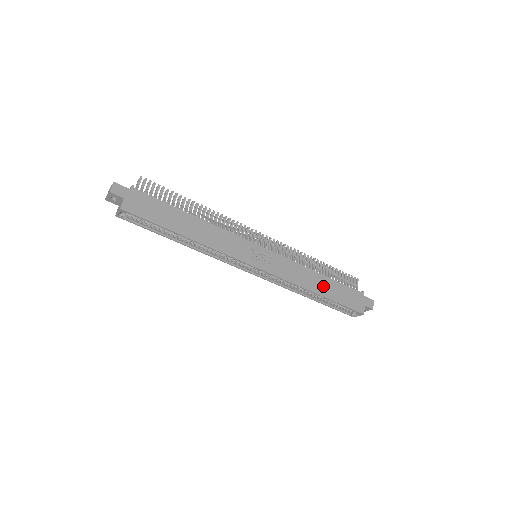
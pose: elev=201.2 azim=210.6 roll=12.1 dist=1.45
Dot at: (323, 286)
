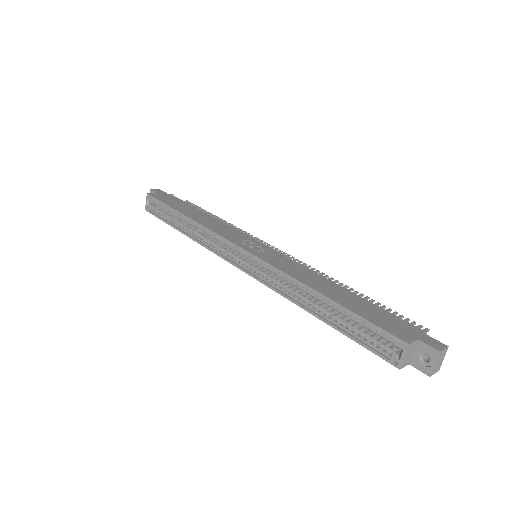
Dot at: (336, 293)
